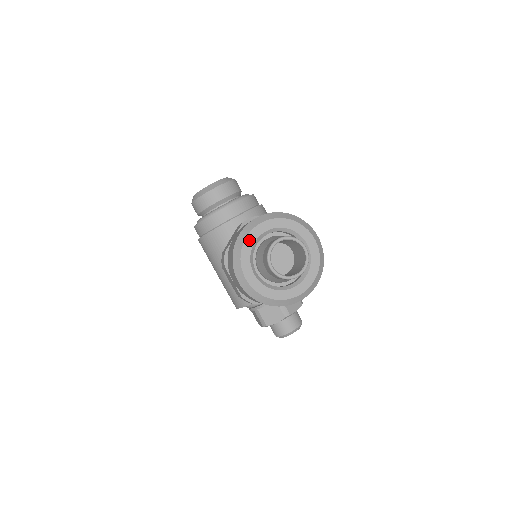
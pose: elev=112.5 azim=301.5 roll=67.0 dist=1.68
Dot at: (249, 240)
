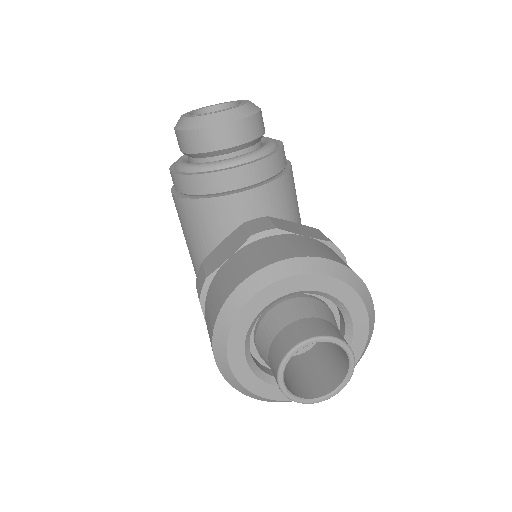
Dot at: (255, 303)
